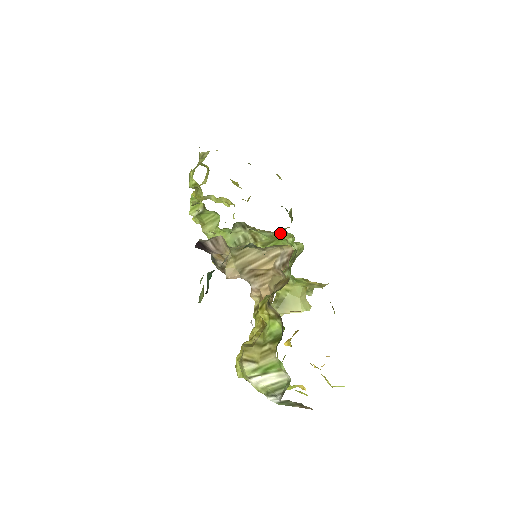
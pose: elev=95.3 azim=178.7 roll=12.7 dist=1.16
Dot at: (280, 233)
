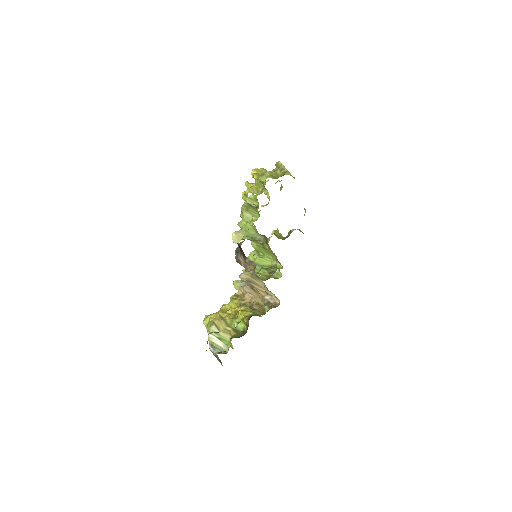
Dot at: occluded
